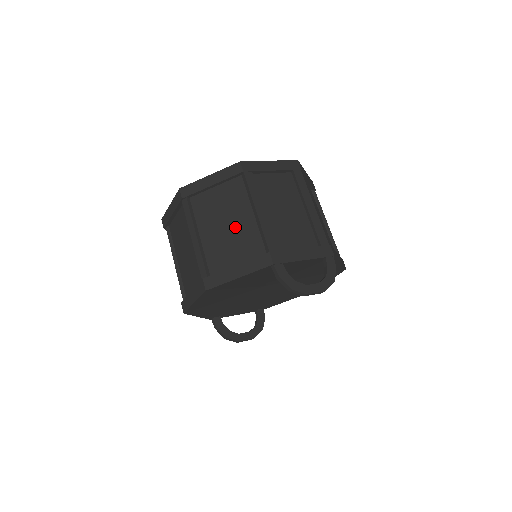
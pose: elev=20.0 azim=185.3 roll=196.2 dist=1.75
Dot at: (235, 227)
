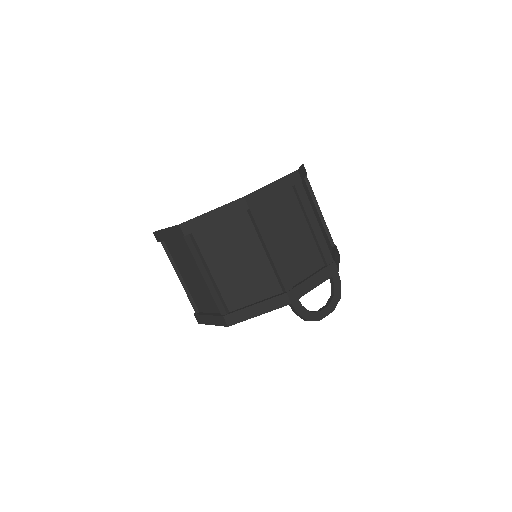
Dot at: (247, 265)
